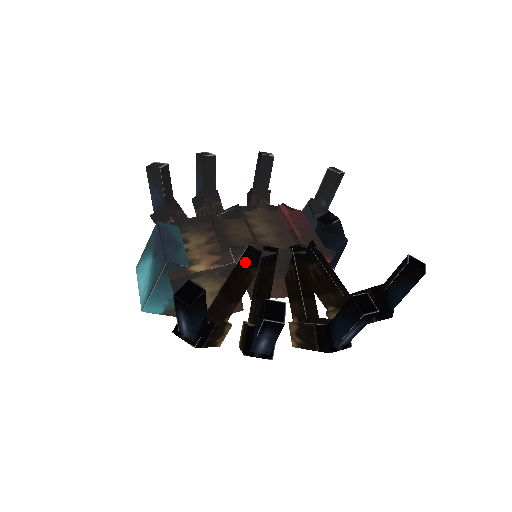
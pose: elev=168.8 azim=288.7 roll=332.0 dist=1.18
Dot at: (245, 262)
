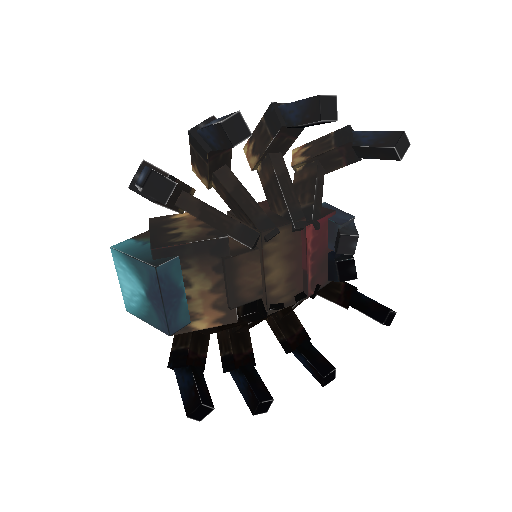
Dot at: (248, 319)
